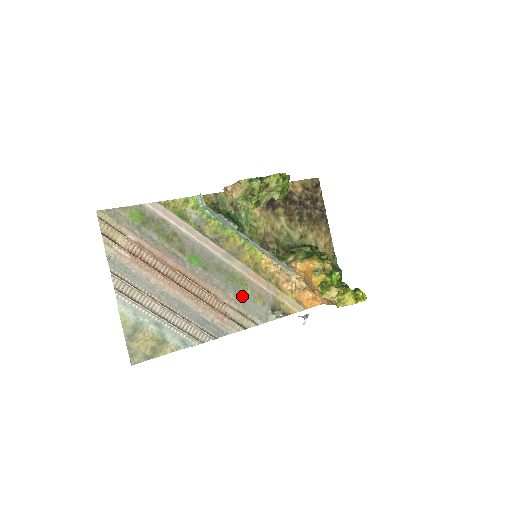
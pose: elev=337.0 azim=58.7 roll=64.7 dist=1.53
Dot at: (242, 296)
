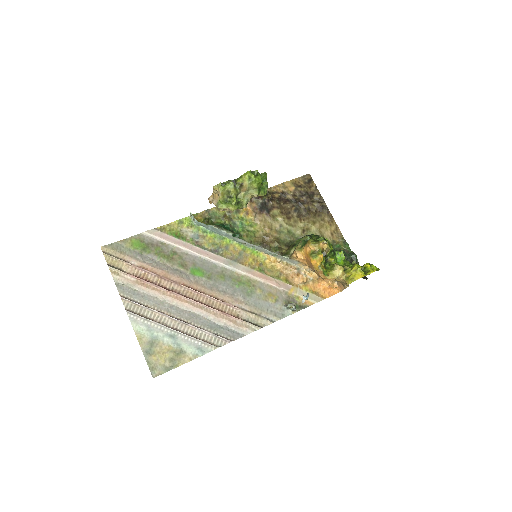
Dot at: (252, 297)
